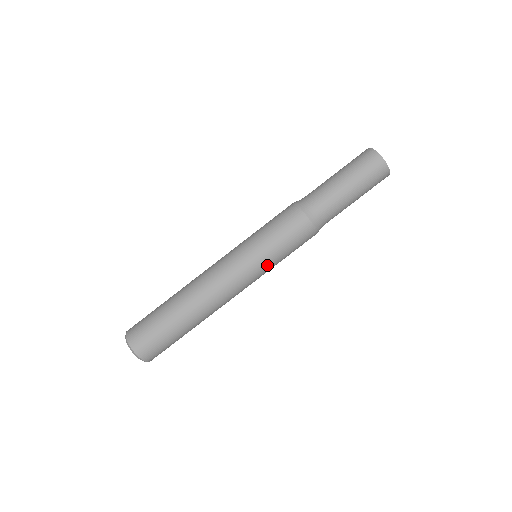
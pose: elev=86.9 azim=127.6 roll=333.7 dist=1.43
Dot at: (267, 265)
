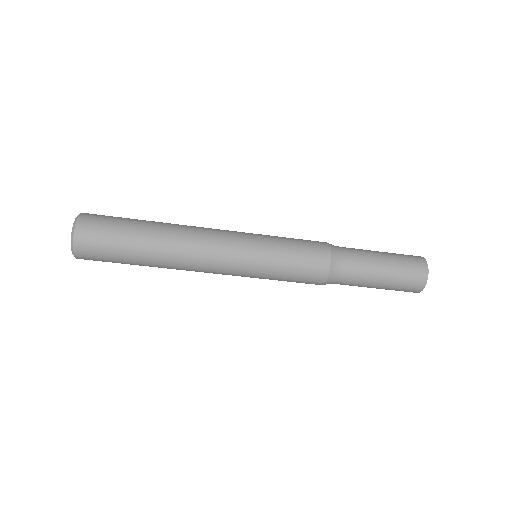
Dot at: occluded
